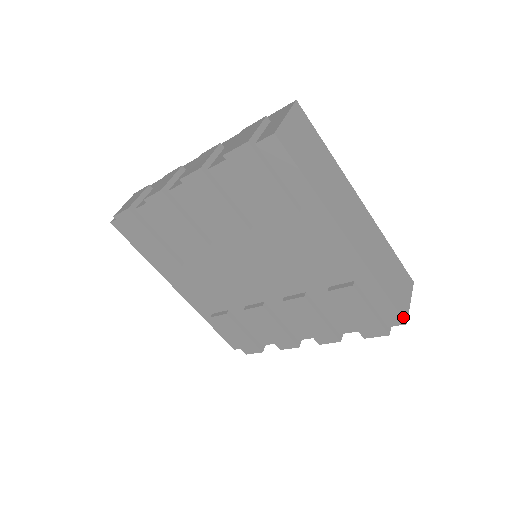
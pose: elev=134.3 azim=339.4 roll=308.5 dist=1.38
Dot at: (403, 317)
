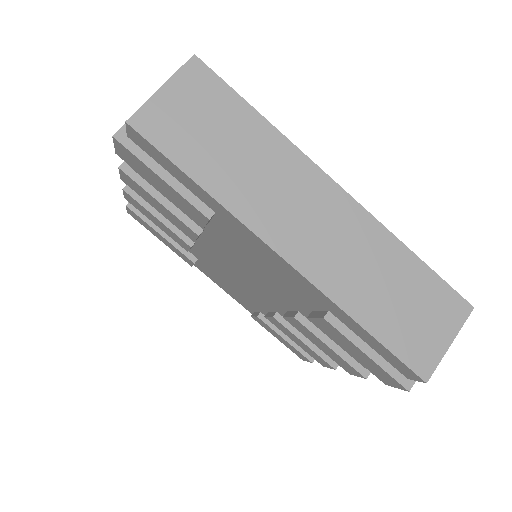
Dot at: (418, 371)
